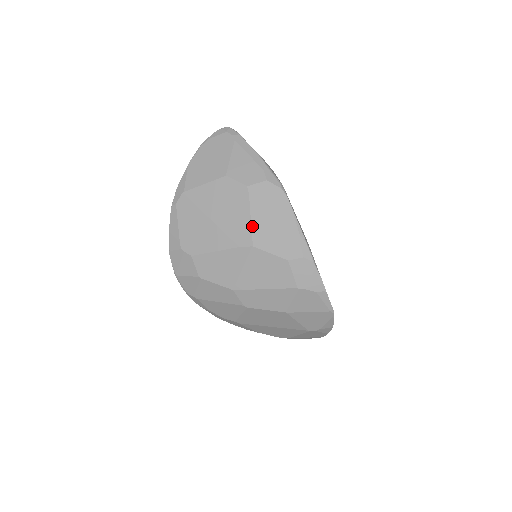
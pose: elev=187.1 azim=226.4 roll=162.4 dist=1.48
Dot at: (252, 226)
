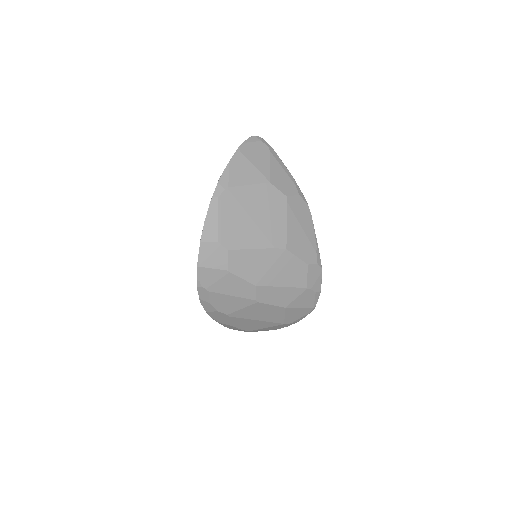
Dot at: (287, 232)
